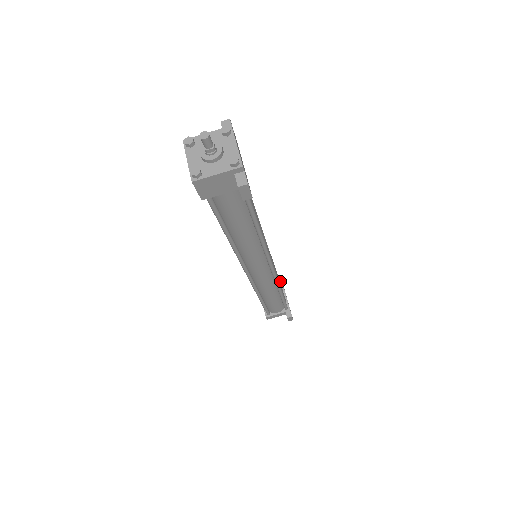
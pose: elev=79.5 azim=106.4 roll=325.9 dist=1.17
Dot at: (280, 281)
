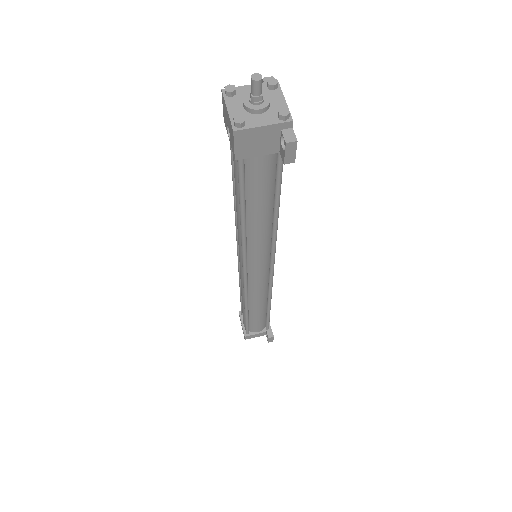
Dot at: occluded
